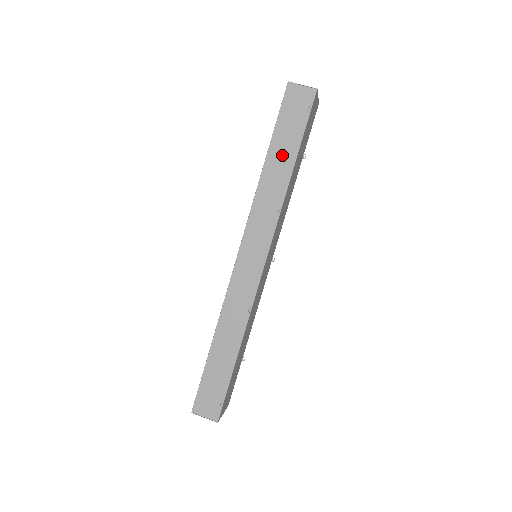
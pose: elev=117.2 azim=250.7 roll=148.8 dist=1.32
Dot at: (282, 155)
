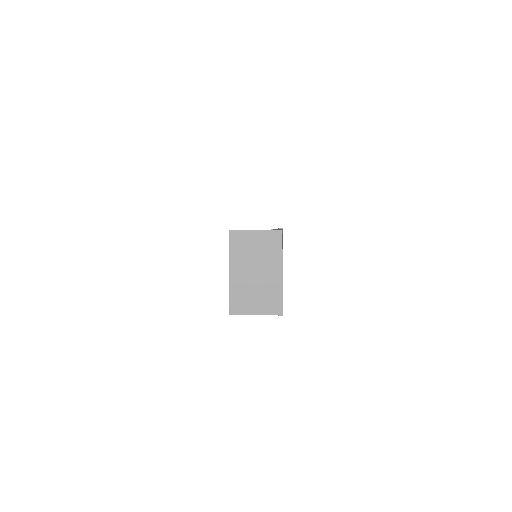
Dot at: occluded
